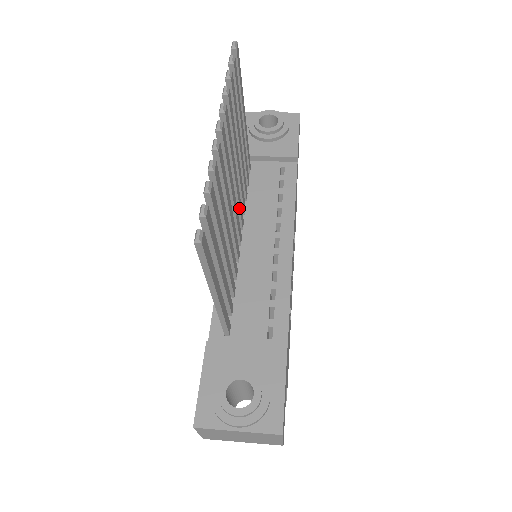
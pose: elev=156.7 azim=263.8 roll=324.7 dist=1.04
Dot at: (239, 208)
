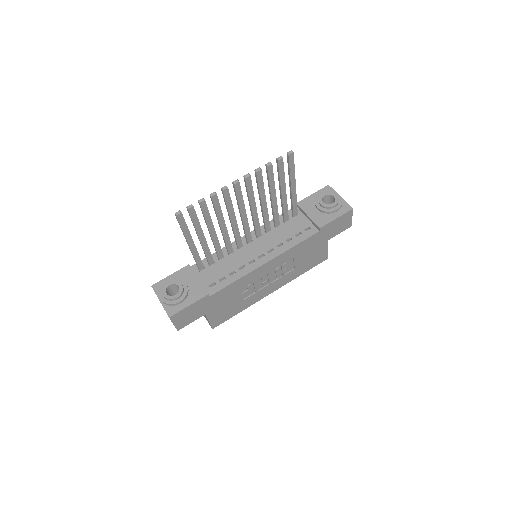
Dot at: (255, 226)
